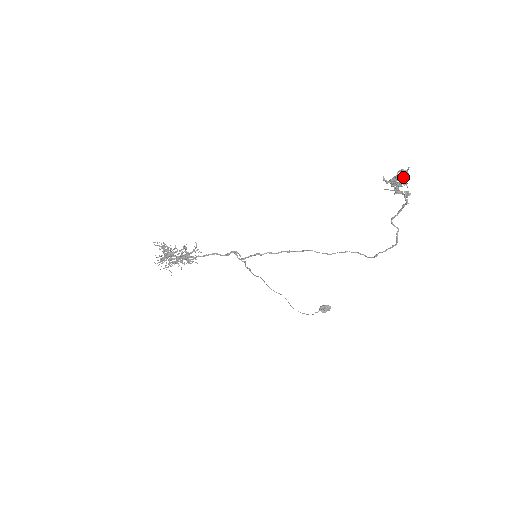
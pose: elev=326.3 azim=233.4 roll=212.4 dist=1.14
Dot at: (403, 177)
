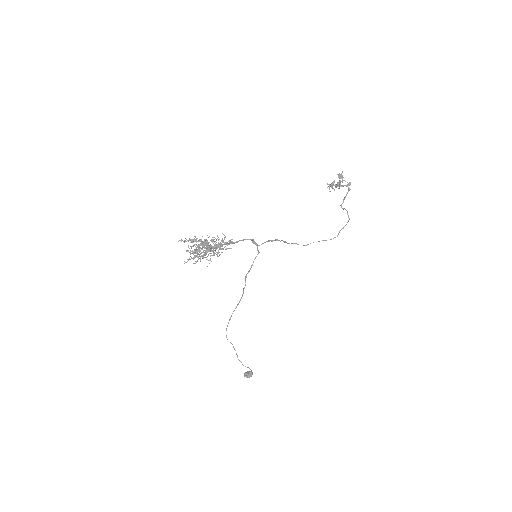
Dot at: (341, 177)
